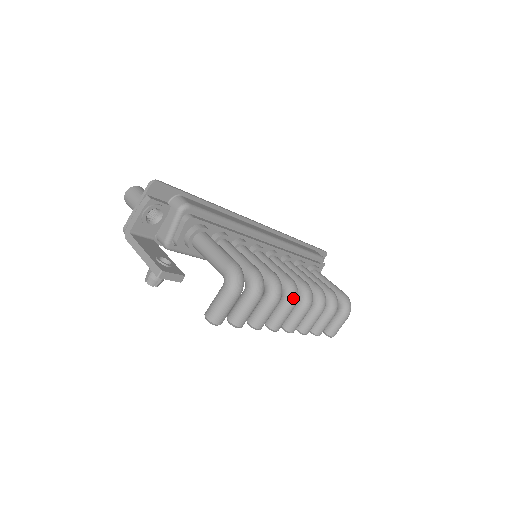
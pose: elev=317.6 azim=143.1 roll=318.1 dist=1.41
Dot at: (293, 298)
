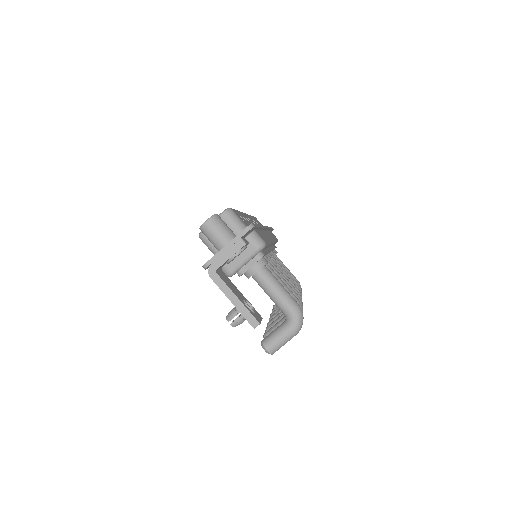
Dot at: occluded
